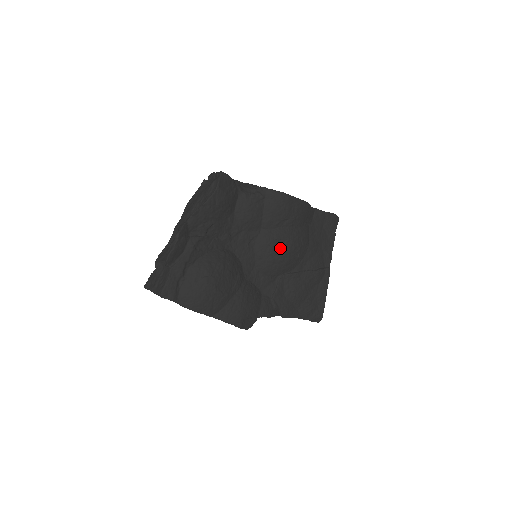
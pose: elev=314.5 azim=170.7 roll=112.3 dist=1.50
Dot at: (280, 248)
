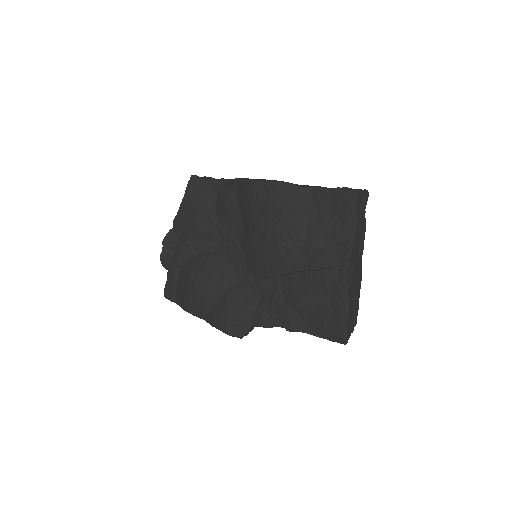
Dot at: (261, 244)
